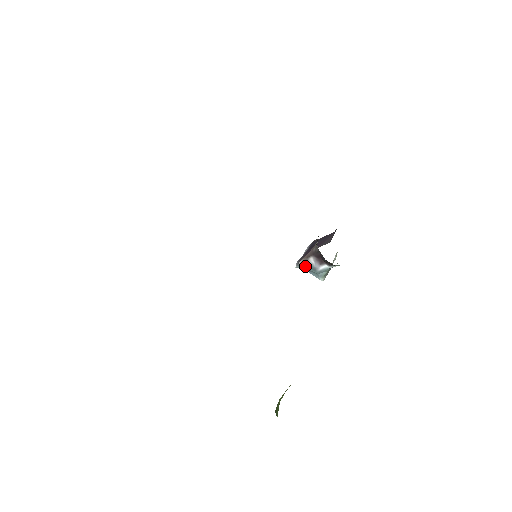
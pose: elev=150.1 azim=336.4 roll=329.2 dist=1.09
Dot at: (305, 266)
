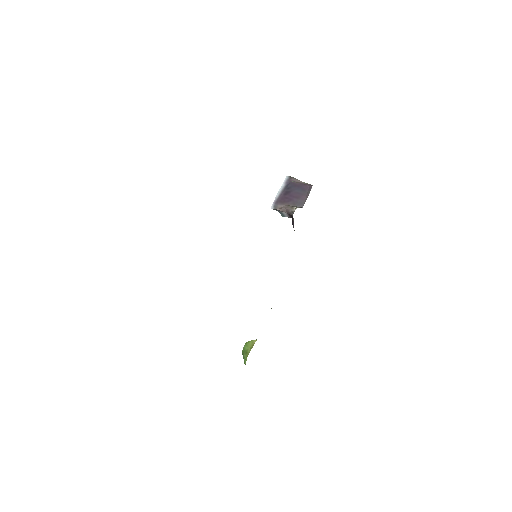
Dot at: (278, 211)
